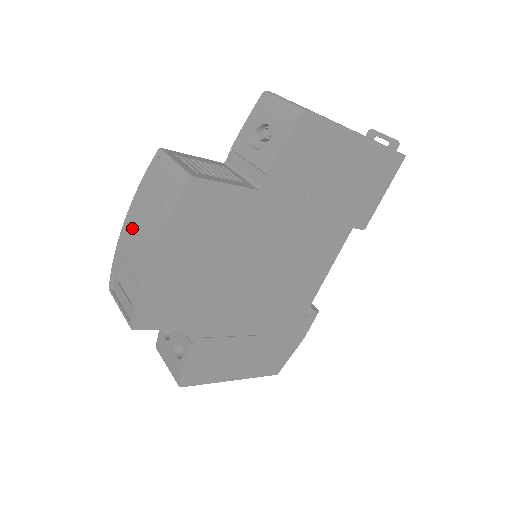
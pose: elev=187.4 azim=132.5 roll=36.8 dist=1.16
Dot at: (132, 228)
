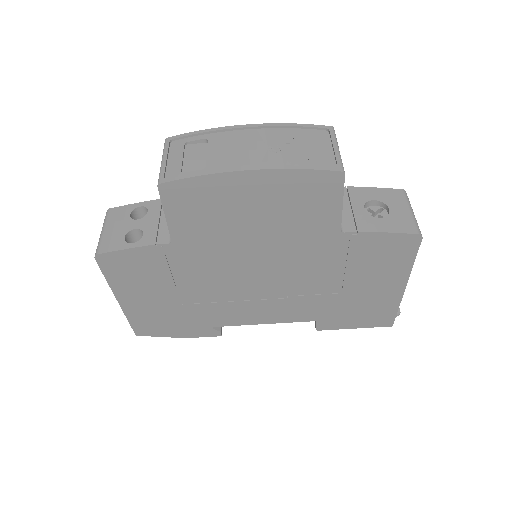
Dot at: (251, 136)
